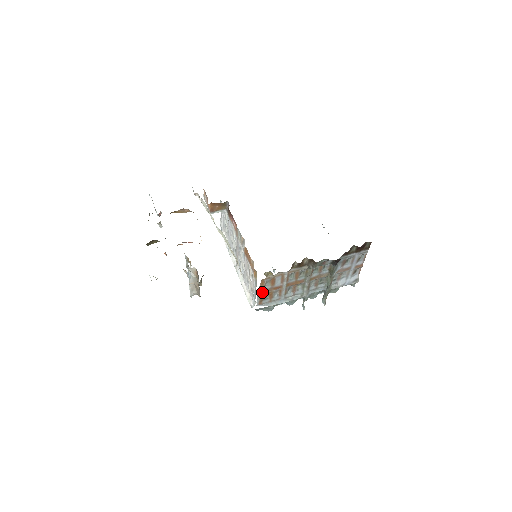
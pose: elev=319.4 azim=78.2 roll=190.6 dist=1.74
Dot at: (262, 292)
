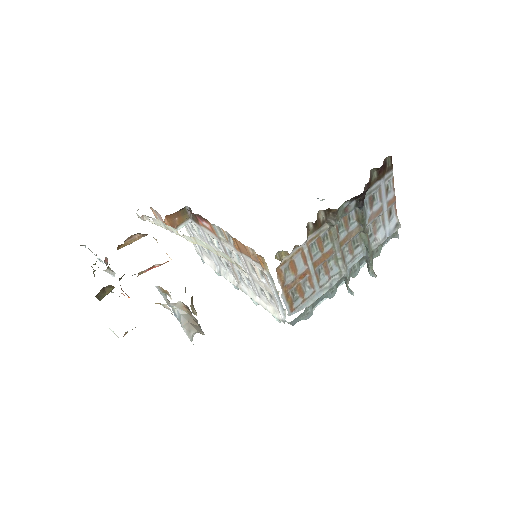
Dot at: (286, 290)
